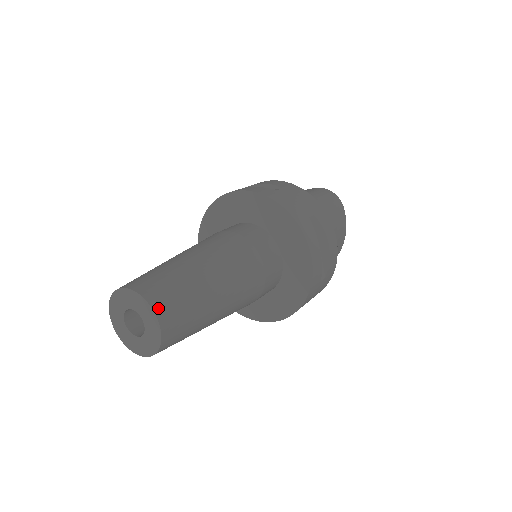
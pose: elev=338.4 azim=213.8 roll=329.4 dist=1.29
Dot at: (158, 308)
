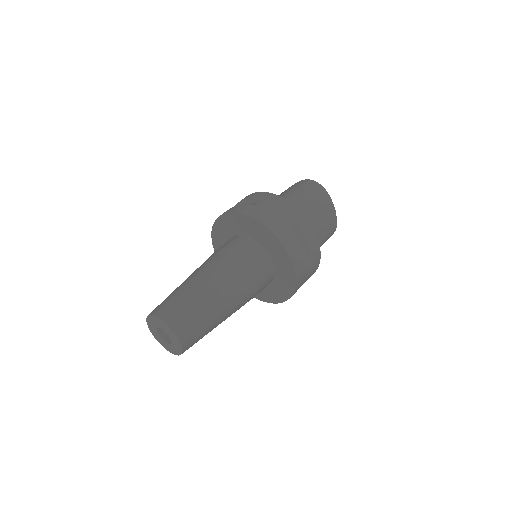
Dot at: (173, 325)
